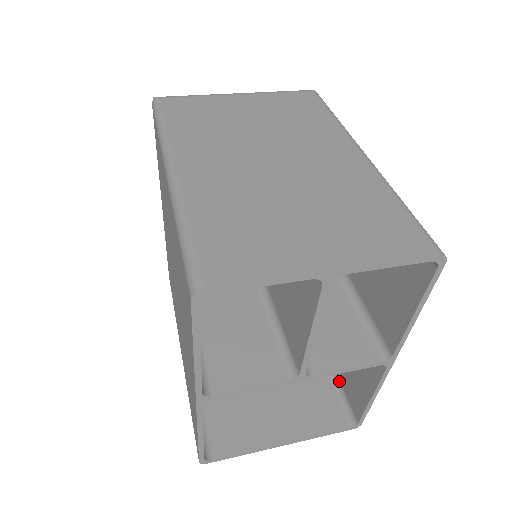
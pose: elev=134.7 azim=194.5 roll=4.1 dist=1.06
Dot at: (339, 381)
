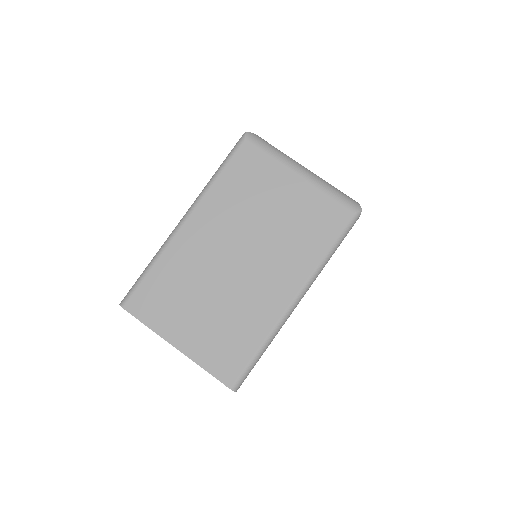
Dot at: occluded
